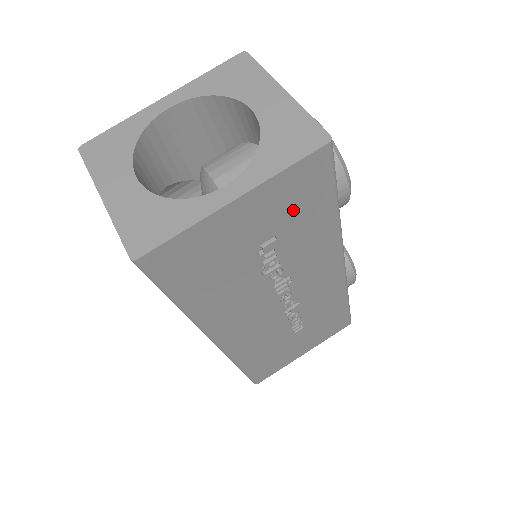
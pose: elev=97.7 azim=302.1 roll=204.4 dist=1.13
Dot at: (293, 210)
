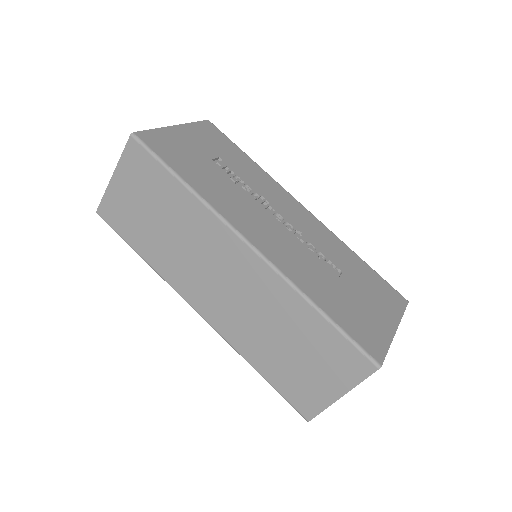
Dot at: (218, 146)
